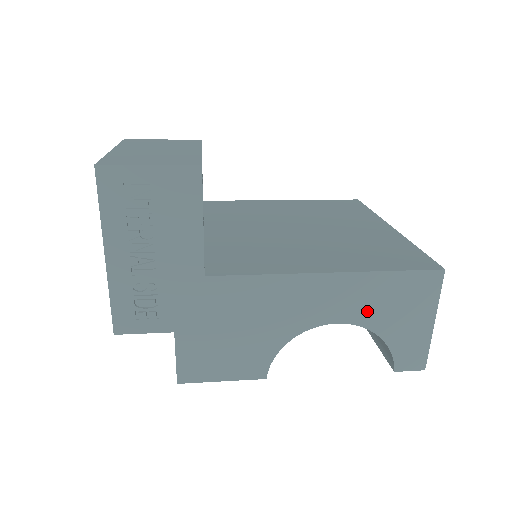
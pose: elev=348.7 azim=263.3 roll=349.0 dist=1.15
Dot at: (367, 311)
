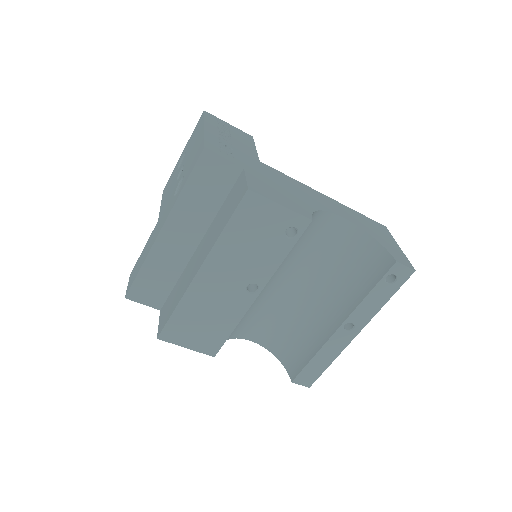
Dot at: (357, 222)
